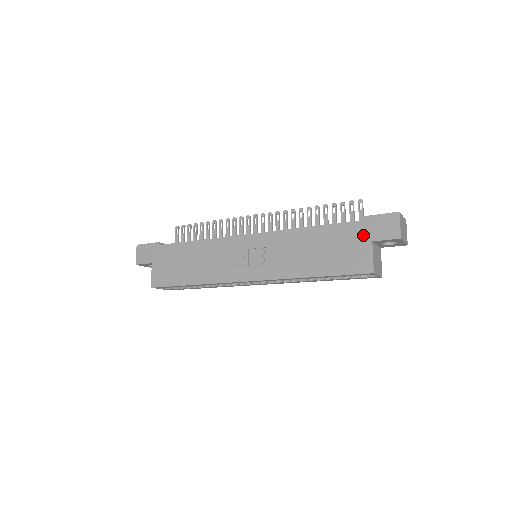
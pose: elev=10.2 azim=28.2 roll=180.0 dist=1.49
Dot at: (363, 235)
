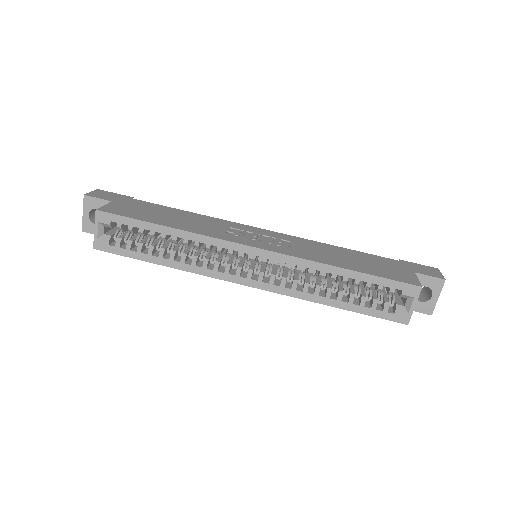
Dot at: (404, 267)
